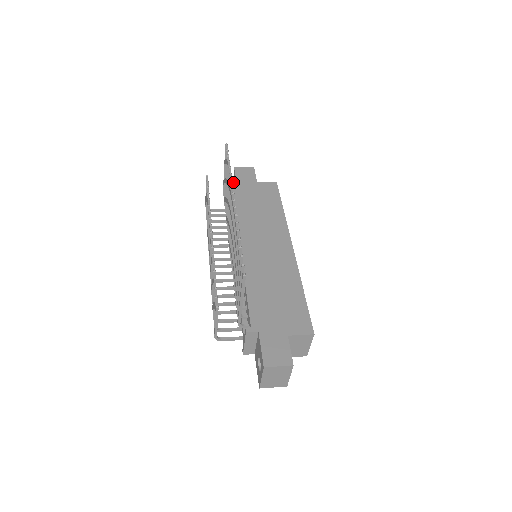
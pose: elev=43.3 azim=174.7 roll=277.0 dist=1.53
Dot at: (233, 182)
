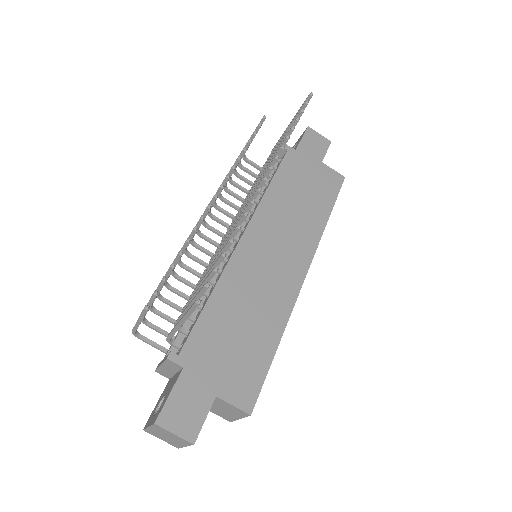
Dot at: (296, 142)
